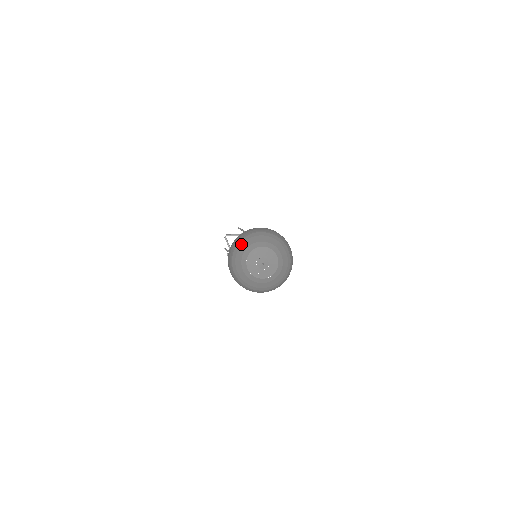
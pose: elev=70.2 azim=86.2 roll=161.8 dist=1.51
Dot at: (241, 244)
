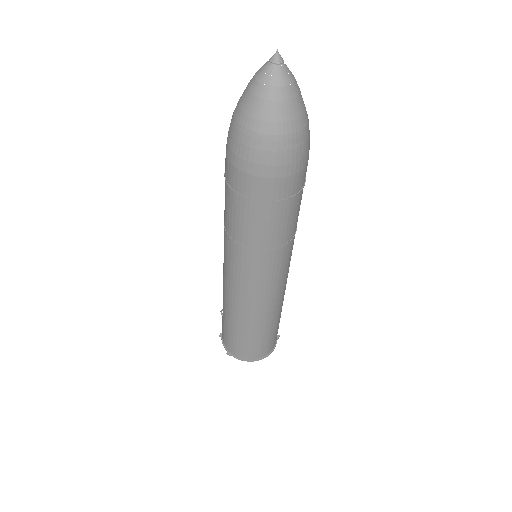
Dot at: occluded
